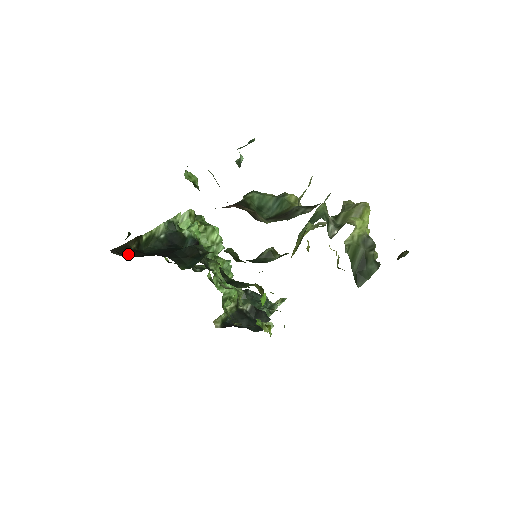
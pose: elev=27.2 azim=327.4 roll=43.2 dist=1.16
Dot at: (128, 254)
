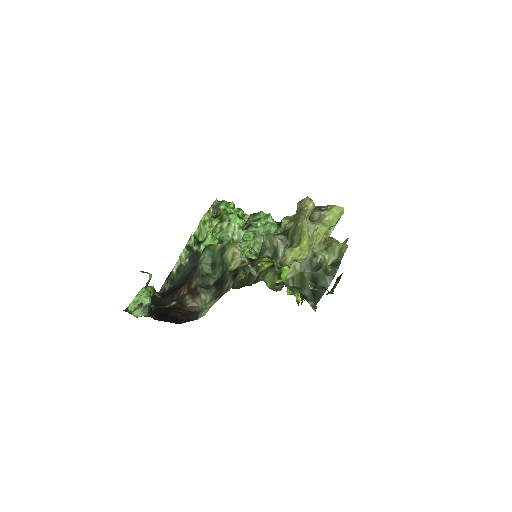
Dot at: occluded
